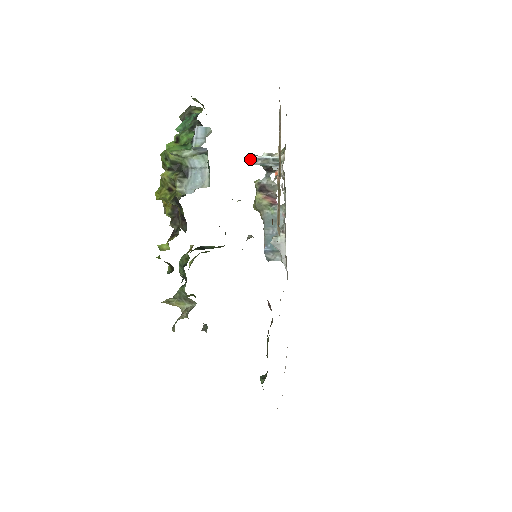
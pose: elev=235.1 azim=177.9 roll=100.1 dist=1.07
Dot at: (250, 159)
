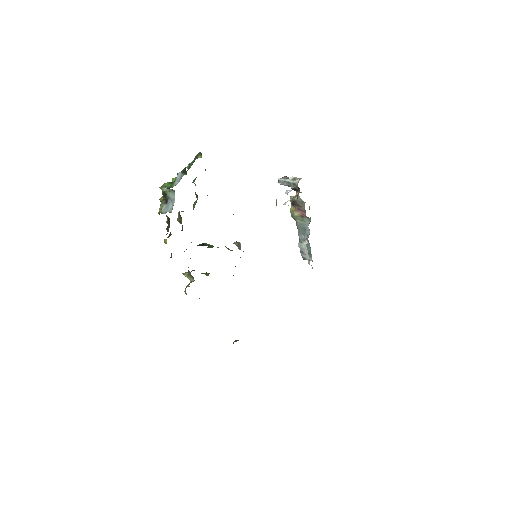
Dot at: (279, 181)
